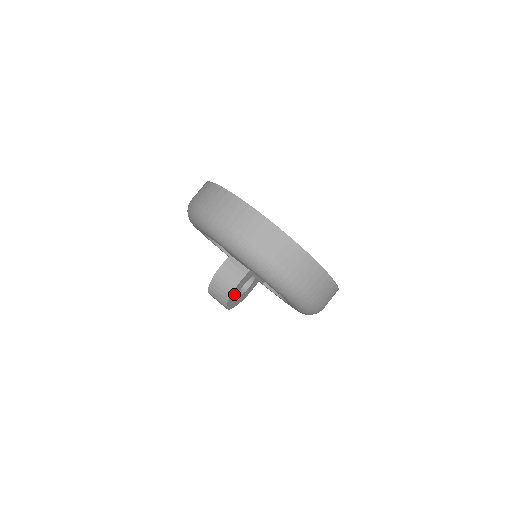
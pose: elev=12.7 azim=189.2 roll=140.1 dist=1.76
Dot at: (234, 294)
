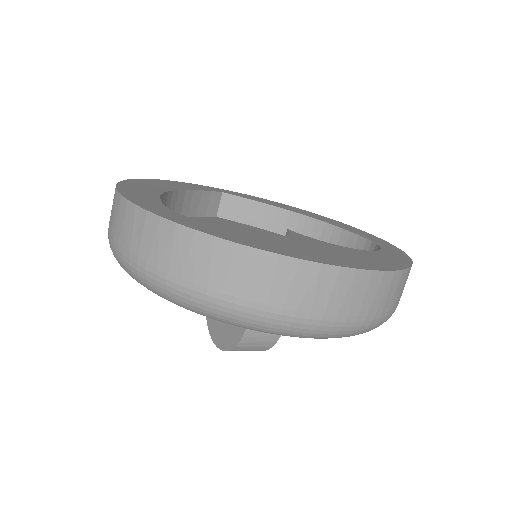
Dot at: occluded
